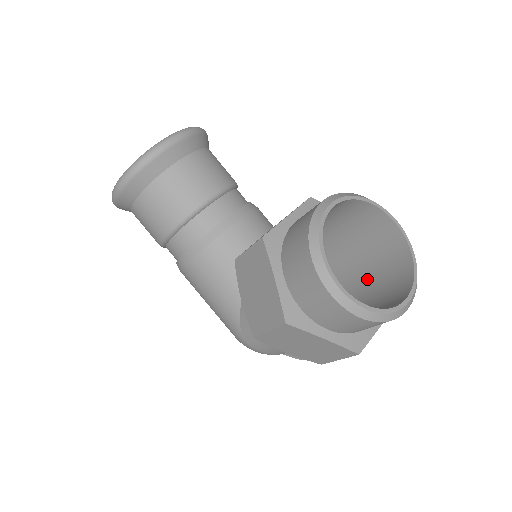
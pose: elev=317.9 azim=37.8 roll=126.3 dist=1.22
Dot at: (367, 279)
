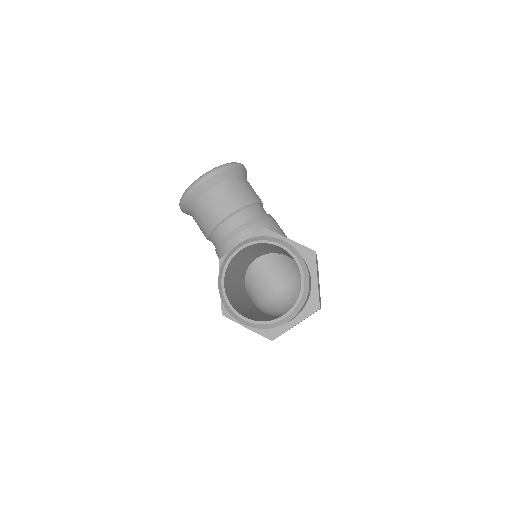
Dot at: occluded
